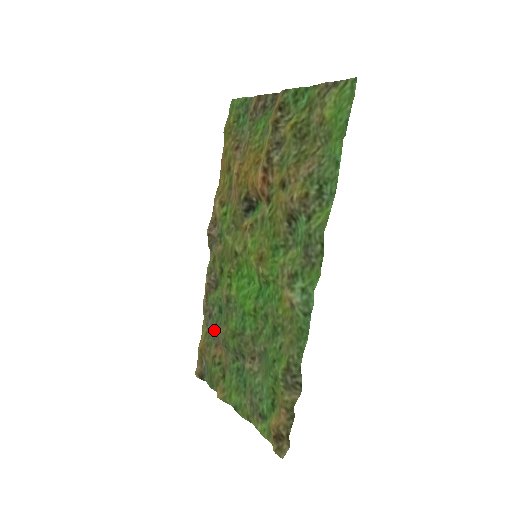
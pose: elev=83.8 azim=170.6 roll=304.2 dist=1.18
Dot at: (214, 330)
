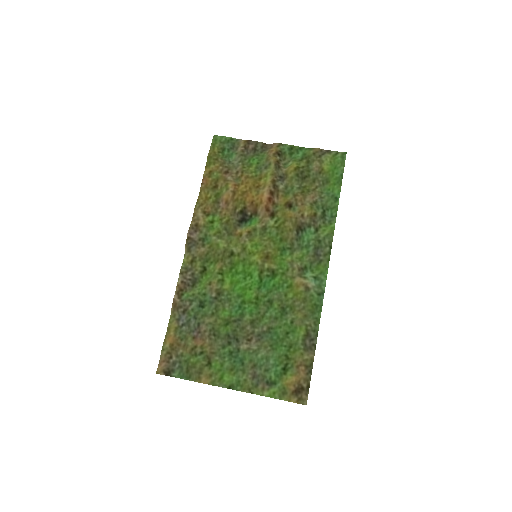
Dot at: (193, 323)
